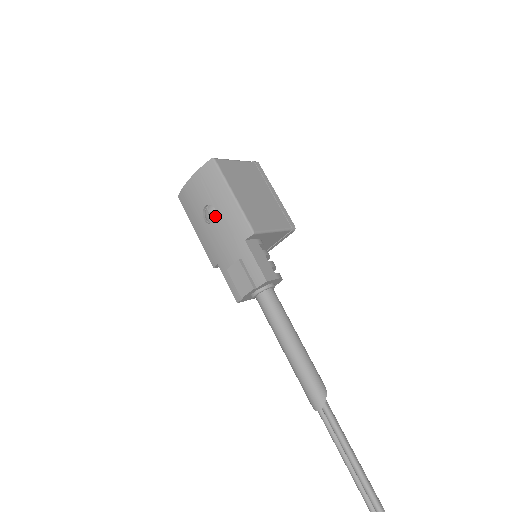
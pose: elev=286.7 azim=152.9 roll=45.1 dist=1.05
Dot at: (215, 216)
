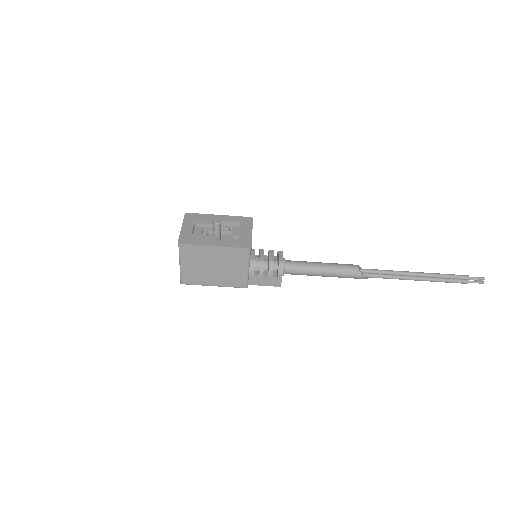
Dot at: occluded
